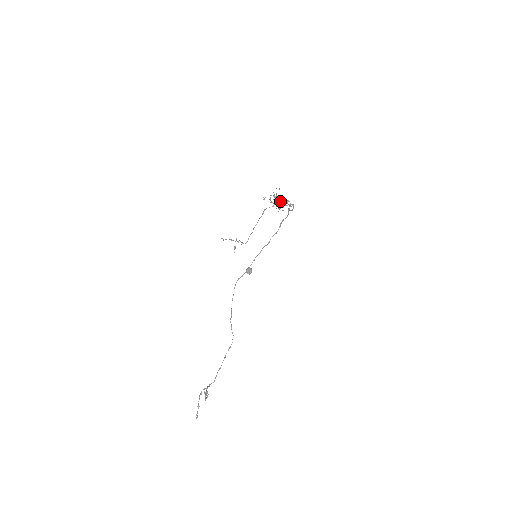
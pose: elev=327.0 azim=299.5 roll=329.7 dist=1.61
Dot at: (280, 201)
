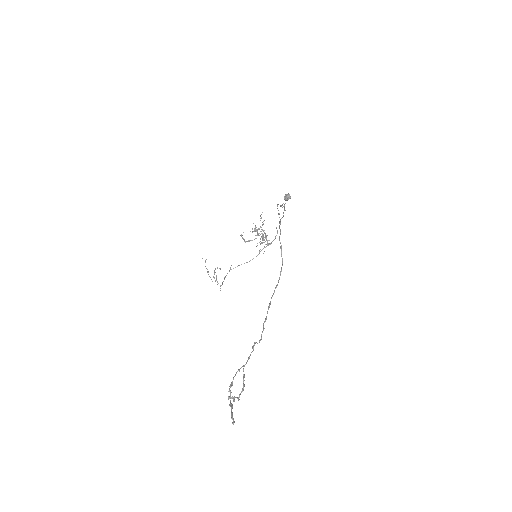
Dot at: occluded
